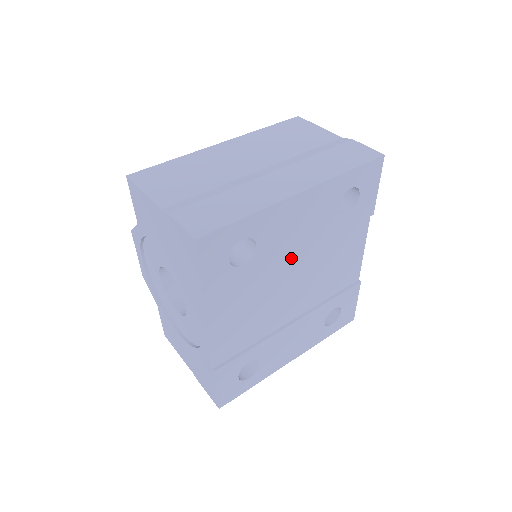
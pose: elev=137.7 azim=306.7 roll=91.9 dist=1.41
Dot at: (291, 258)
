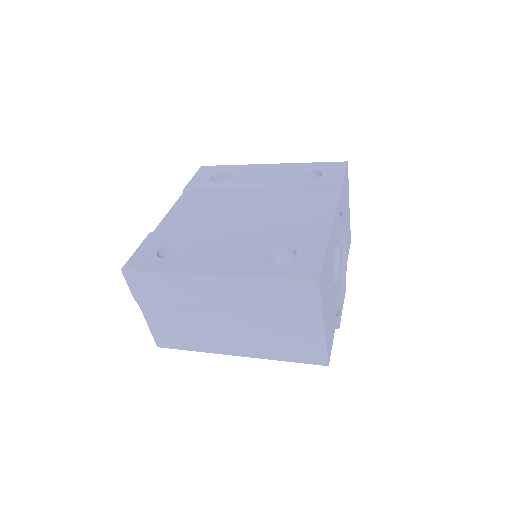
Dot at: (253, 194)
